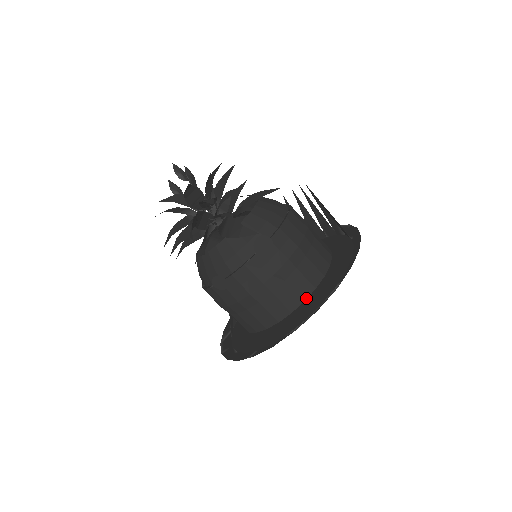
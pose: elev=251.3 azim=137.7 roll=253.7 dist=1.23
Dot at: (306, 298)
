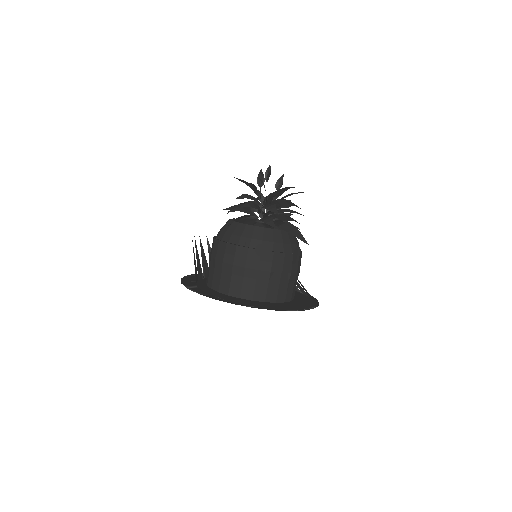
Dot at: (286, 301)
